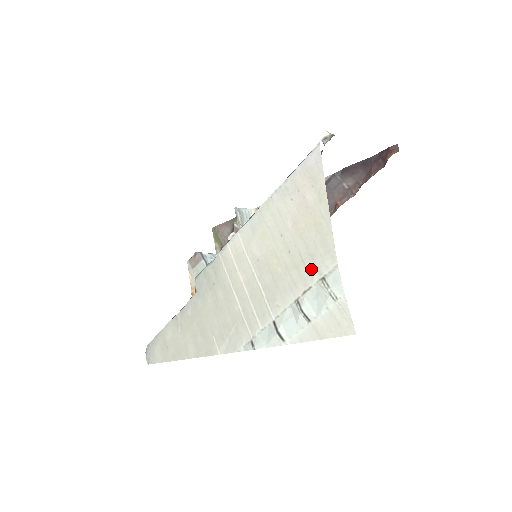
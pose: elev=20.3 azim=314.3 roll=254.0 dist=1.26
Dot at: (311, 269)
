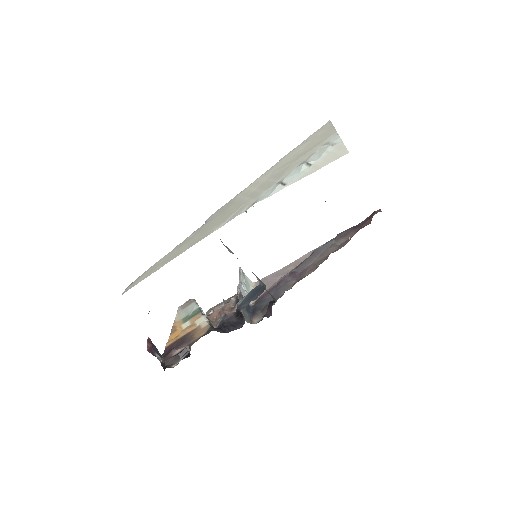
Dot at: (317, 147)
